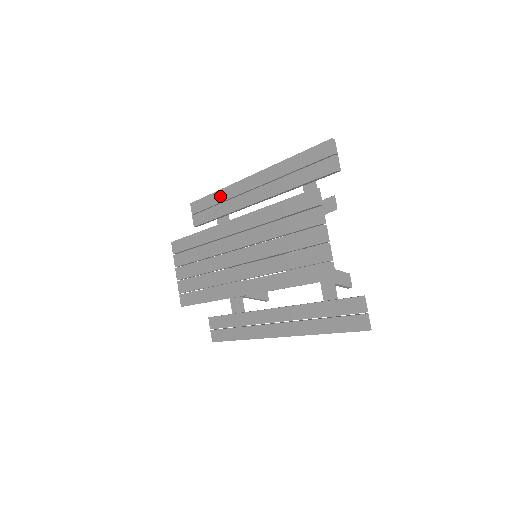
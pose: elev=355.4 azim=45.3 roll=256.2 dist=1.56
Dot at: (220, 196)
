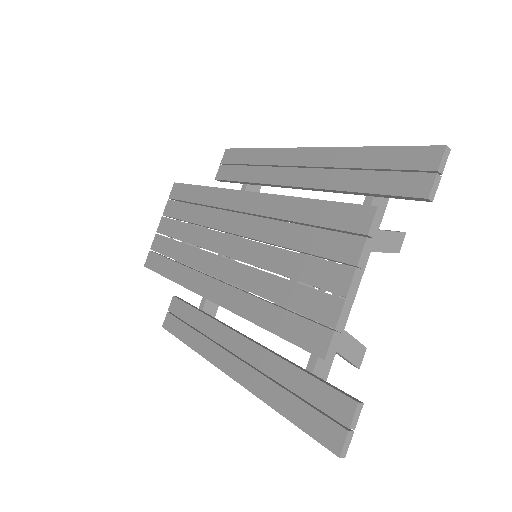
Dot at: (260, 156)
